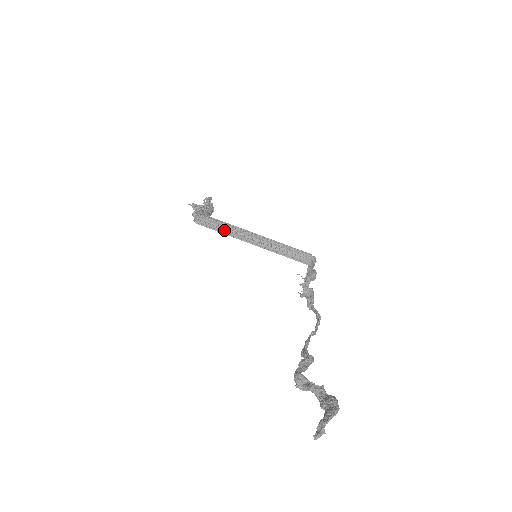
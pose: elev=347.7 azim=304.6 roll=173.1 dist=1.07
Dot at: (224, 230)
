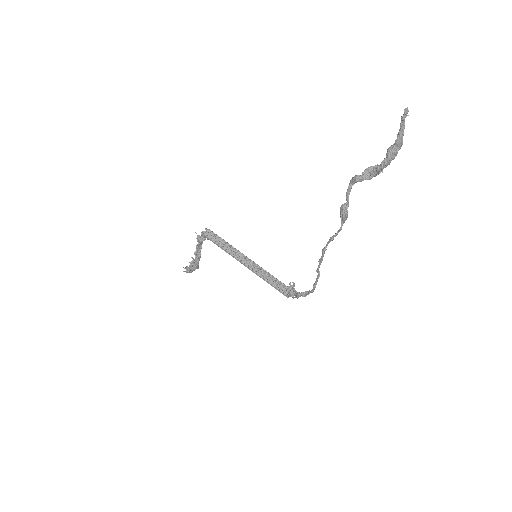
Dot at: (226, 246)
